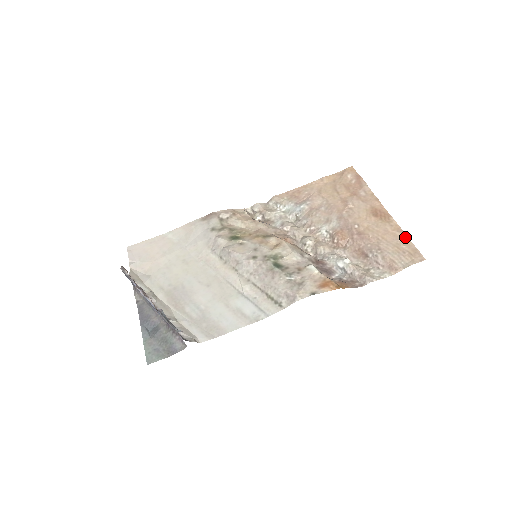
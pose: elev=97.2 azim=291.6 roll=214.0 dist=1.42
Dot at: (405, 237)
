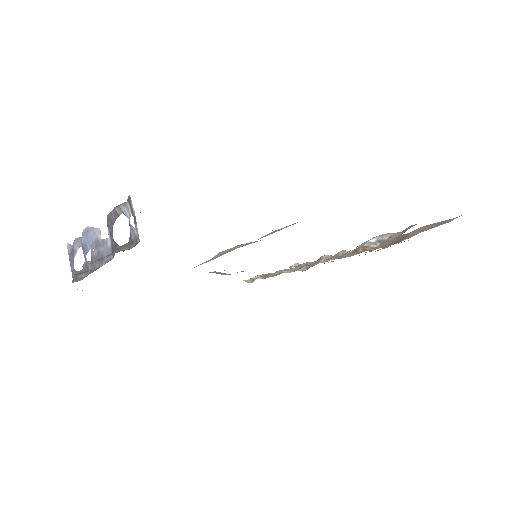
Dot at: occluded
